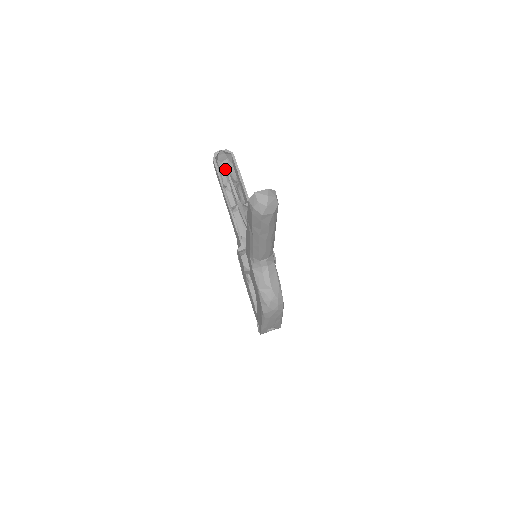
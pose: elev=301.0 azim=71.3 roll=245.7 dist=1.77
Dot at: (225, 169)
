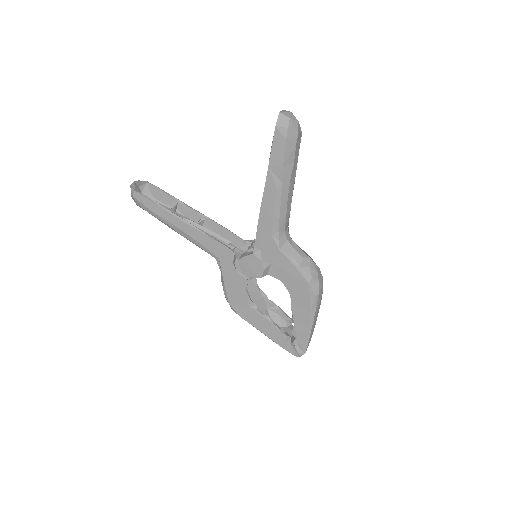
Dot at: occluded
